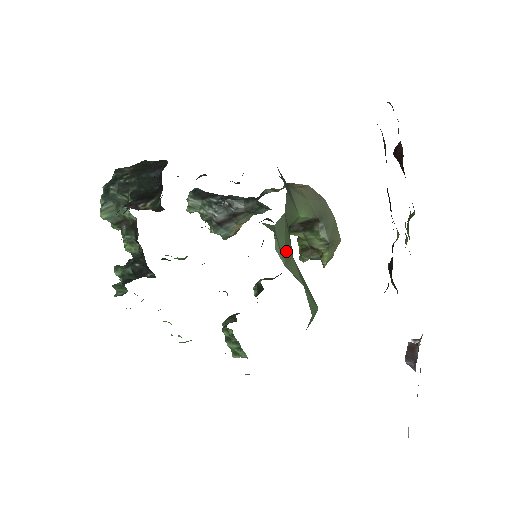
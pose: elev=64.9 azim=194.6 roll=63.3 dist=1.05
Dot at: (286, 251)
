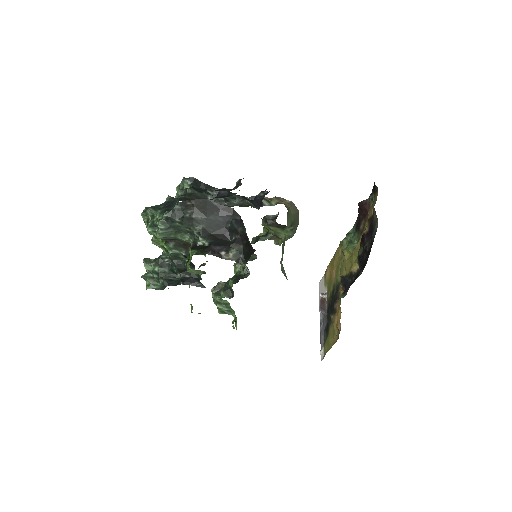
Dot at: (282, 259)
